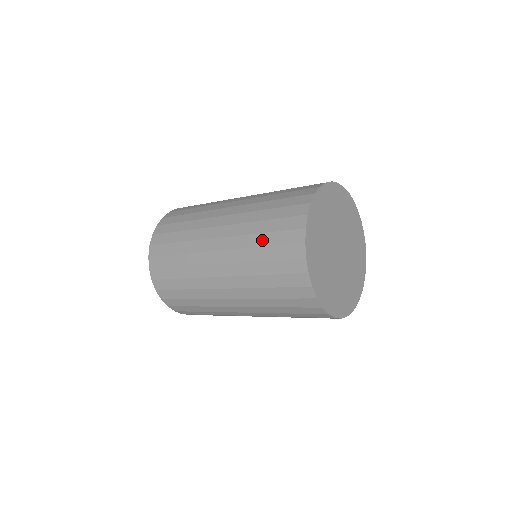
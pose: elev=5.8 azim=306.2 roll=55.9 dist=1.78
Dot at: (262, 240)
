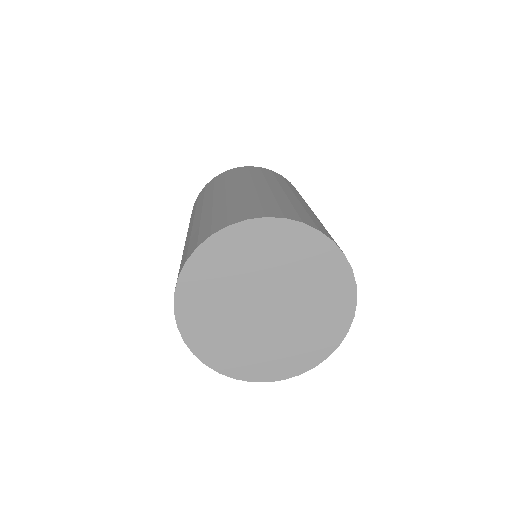
Dot at: occluded
